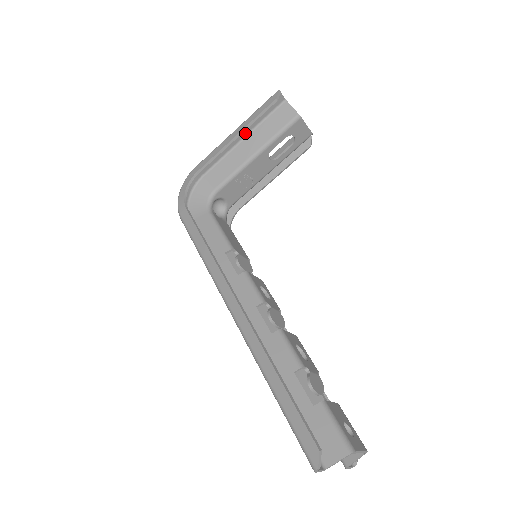
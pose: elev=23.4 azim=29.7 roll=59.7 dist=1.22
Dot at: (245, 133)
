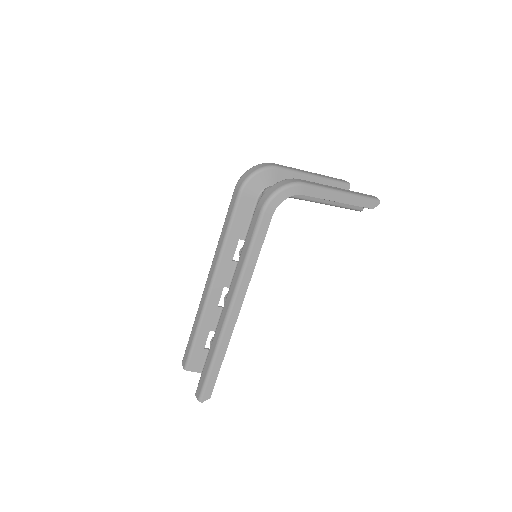
Dot at: occluded
